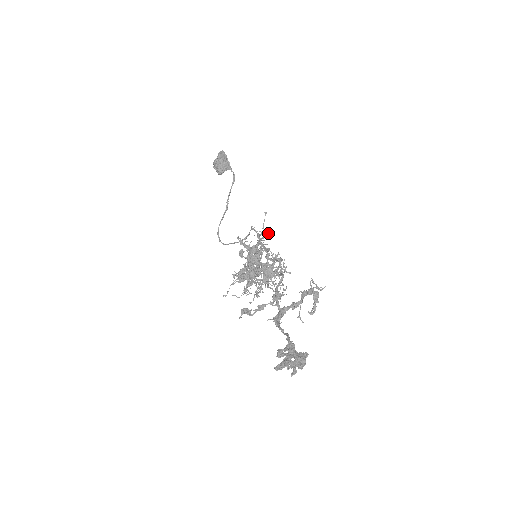
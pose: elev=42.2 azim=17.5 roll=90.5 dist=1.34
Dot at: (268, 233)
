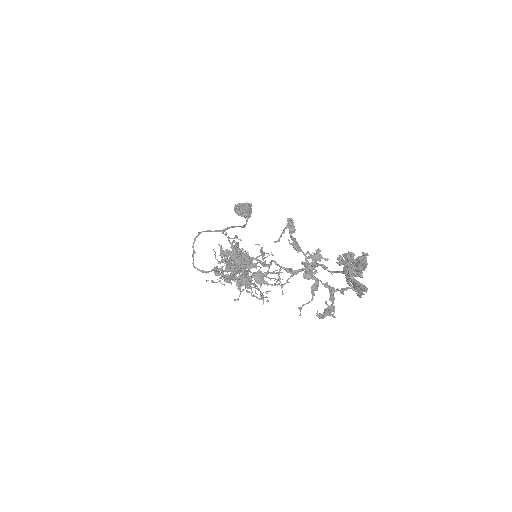
Dot at: occluded
